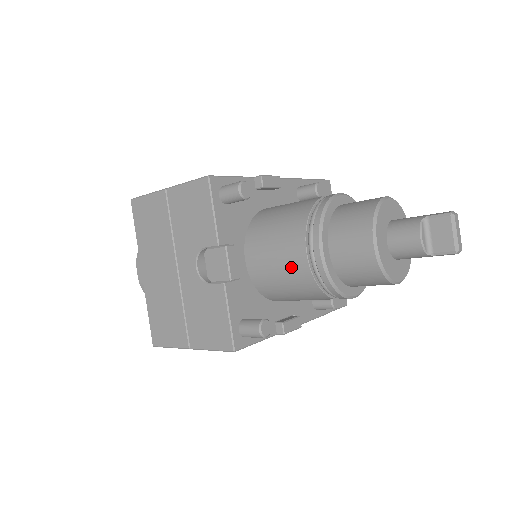
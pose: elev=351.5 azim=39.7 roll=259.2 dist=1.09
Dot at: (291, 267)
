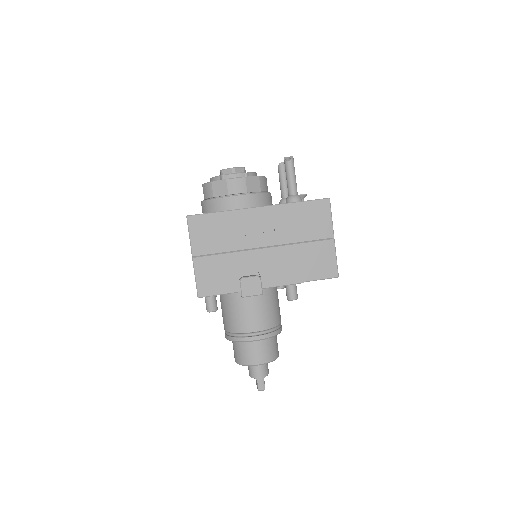
Dot at: occluded
